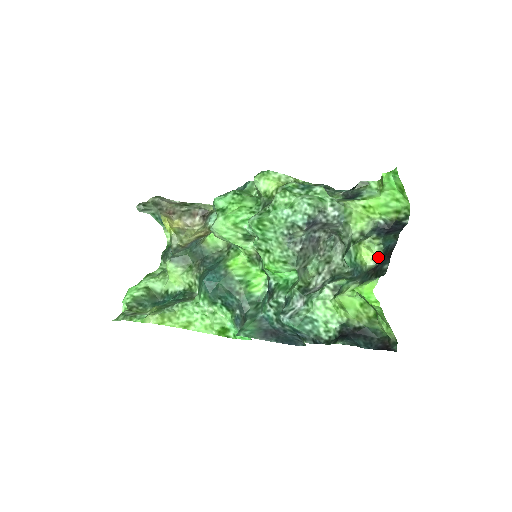
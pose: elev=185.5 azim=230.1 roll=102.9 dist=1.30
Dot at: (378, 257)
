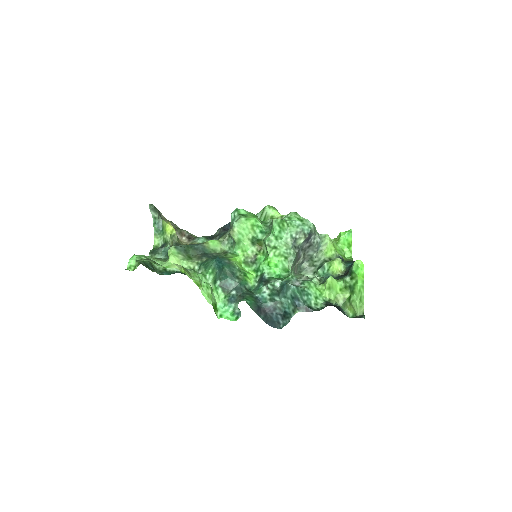
Dot at: (343, 271)
